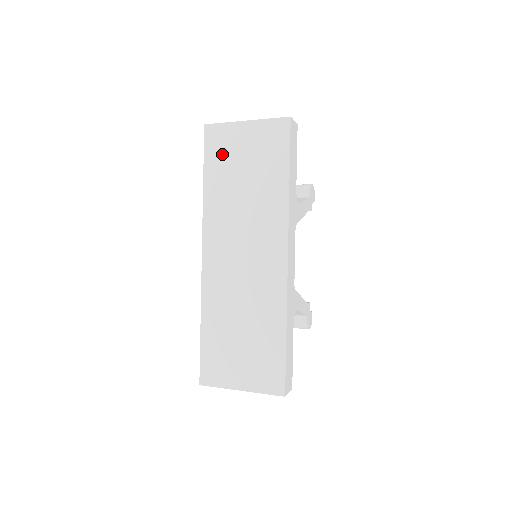
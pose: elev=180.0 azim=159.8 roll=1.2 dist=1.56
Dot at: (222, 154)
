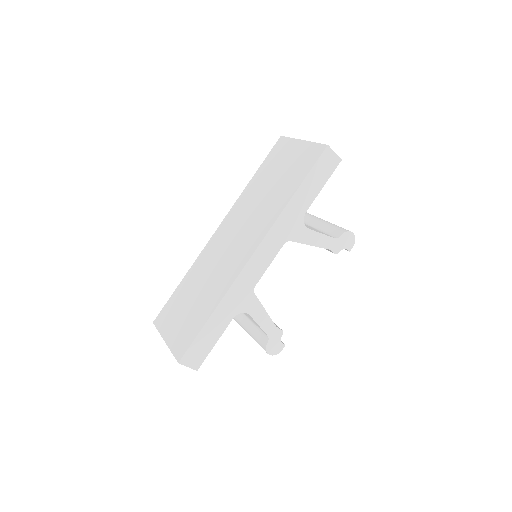
Dot at: (275, 160)
